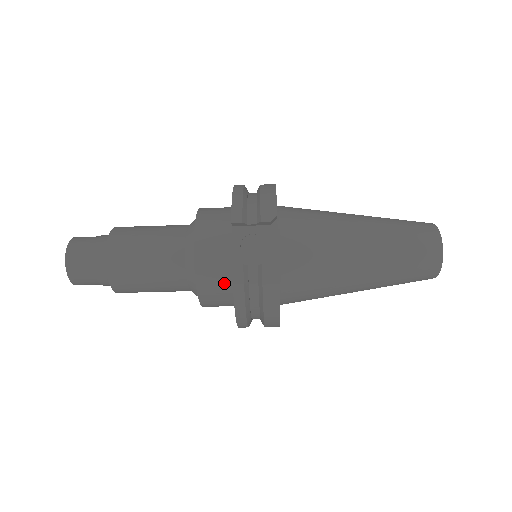
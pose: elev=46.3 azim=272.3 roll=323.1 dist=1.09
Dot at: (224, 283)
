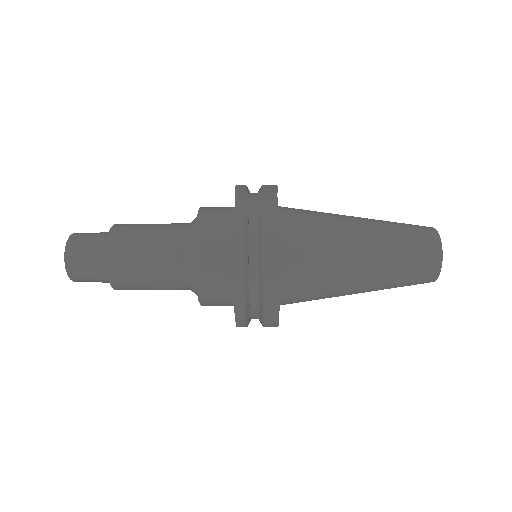
Dot at: (223, 248)
